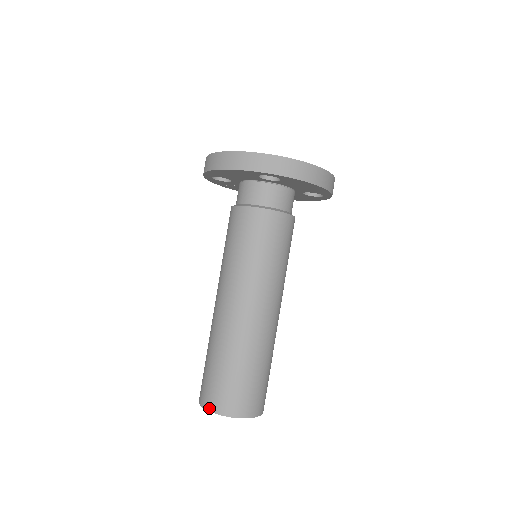
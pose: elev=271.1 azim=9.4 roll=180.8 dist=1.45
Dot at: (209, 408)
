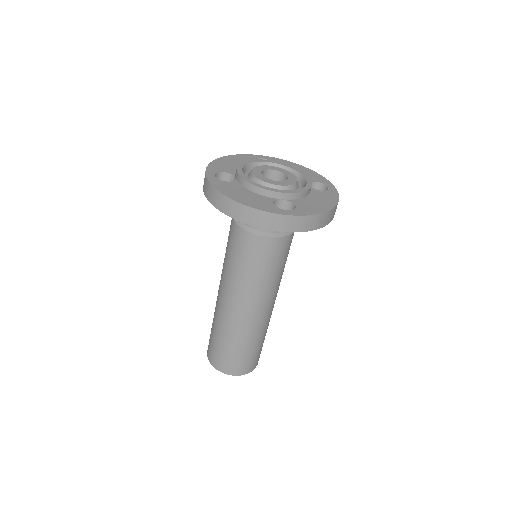
Dot at: (220, 370)
